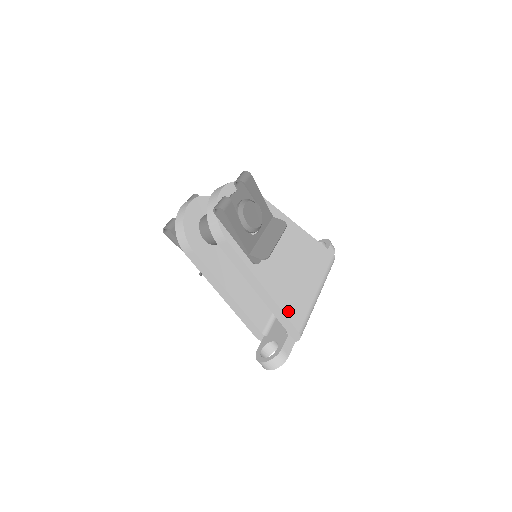
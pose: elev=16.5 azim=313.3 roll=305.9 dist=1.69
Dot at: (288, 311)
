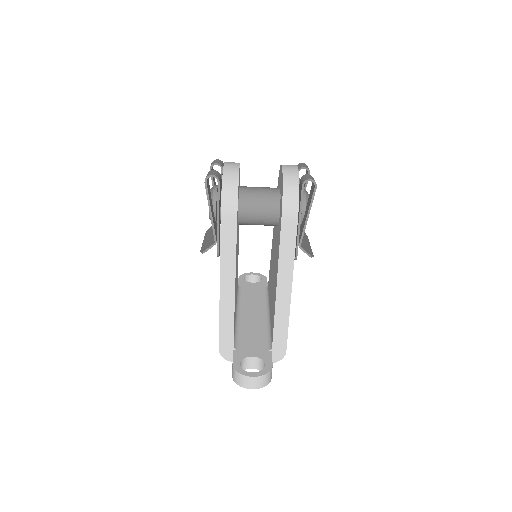
Dot at: occluded
